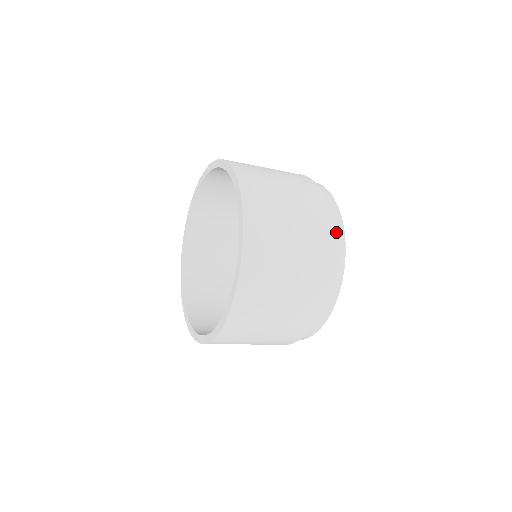
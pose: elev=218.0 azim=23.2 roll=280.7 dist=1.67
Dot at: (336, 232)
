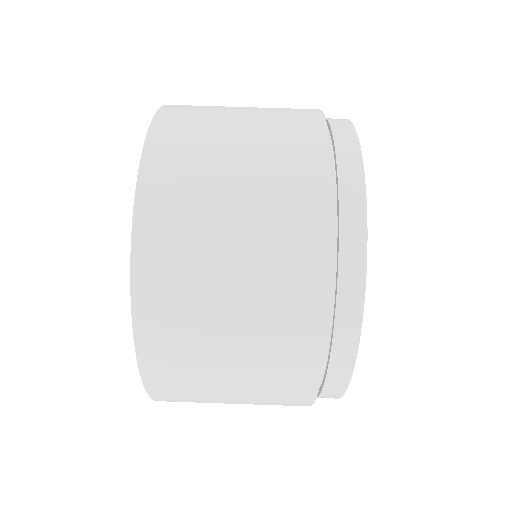
Dot at: (337, 130)
